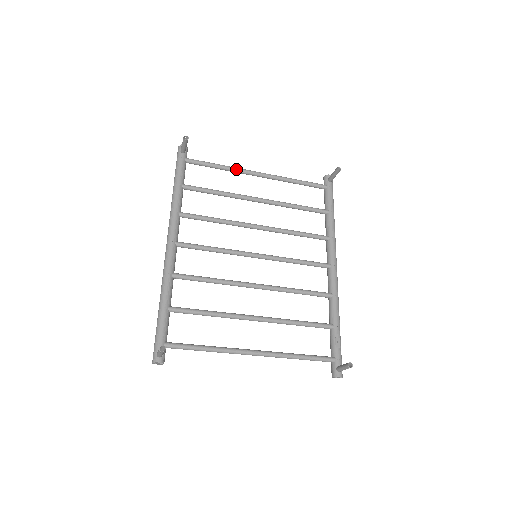
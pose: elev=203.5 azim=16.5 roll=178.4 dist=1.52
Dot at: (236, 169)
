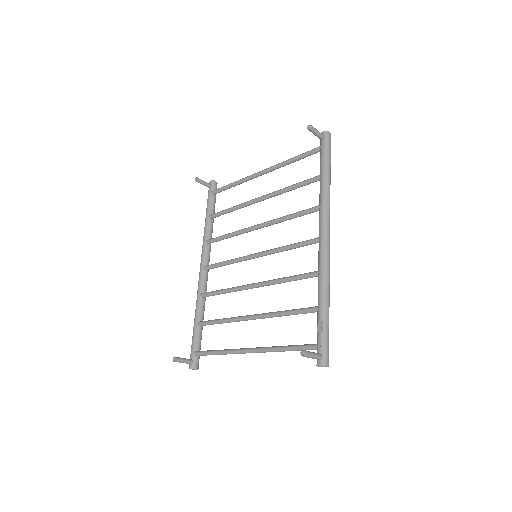
Dot at: (243, 179)
